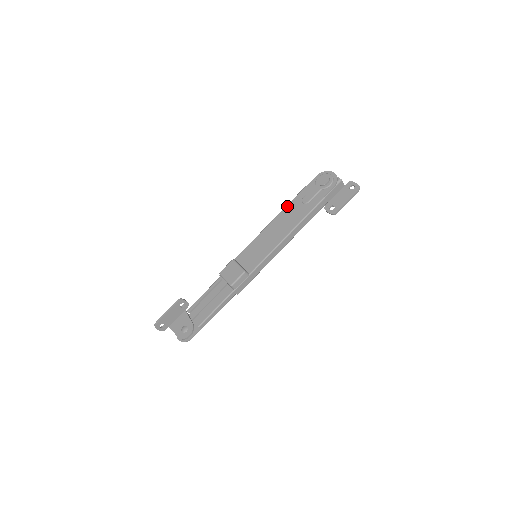
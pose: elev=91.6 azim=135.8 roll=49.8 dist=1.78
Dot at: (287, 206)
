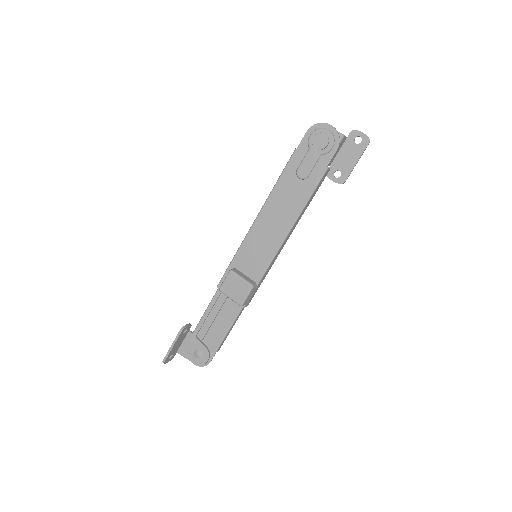
Dot at: (278, 183)
